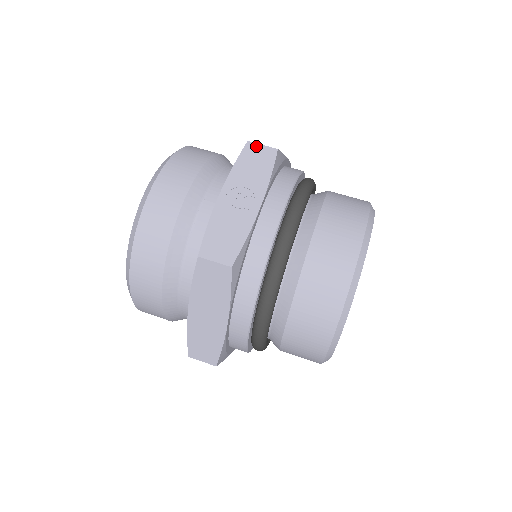
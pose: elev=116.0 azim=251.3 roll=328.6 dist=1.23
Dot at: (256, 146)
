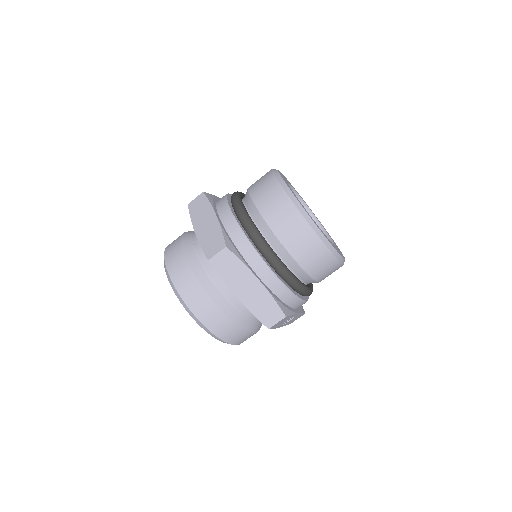
Dot at: occluded
